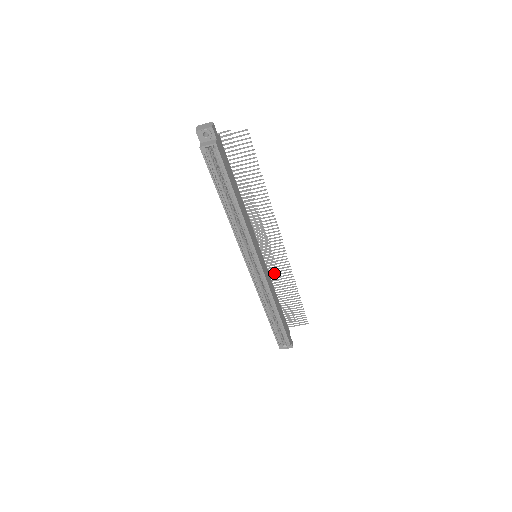
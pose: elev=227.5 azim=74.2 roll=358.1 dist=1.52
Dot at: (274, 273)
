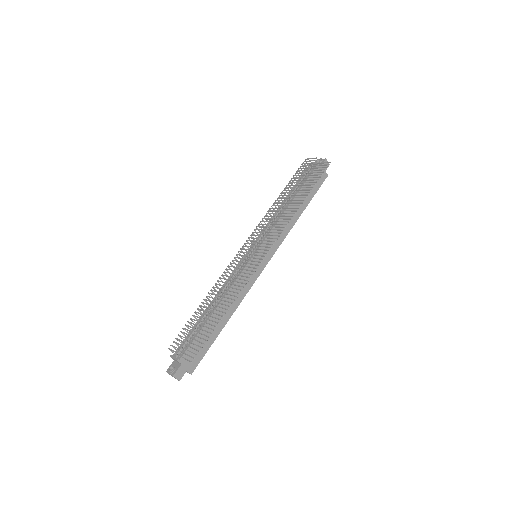
Dot at: occluded
